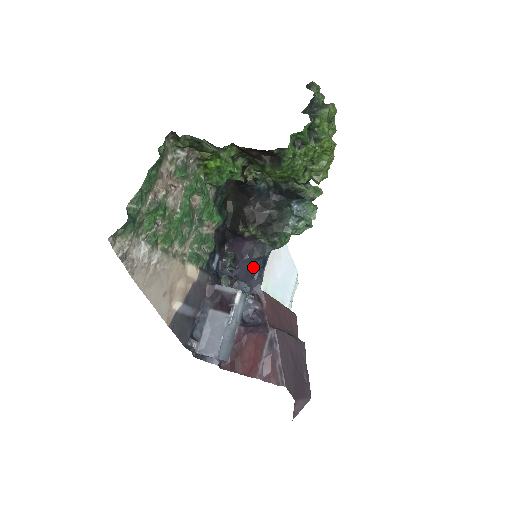
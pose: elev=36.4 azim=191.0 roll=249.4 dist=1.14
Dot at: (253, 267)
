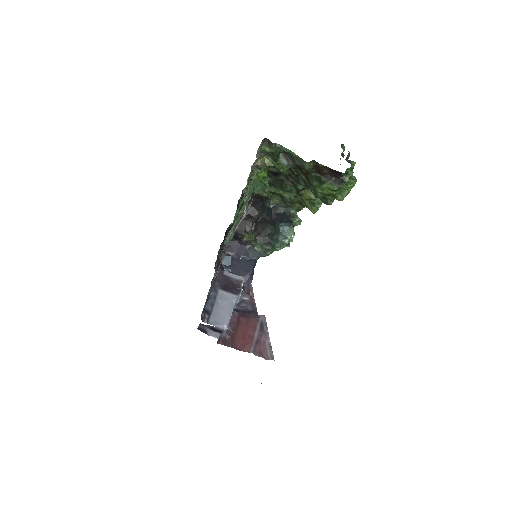
Dot at: (247, 266)
